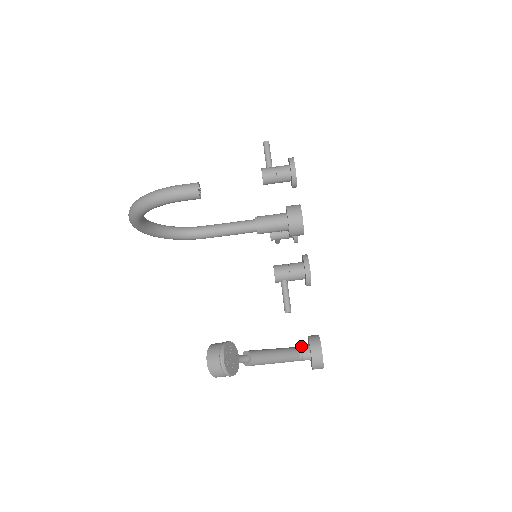
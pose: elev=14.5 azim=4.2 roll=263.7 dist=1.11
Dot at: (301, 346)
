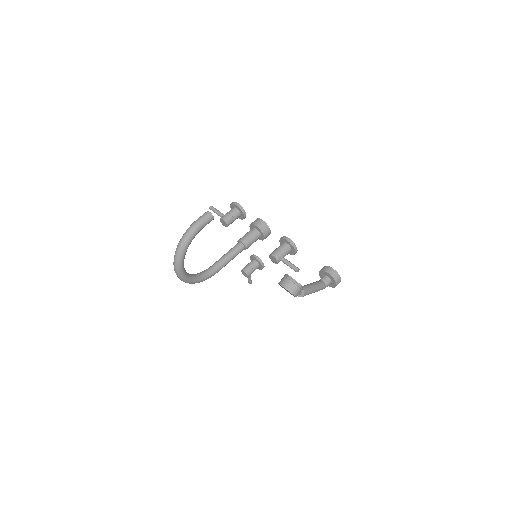
Dot at: (320, 279)
